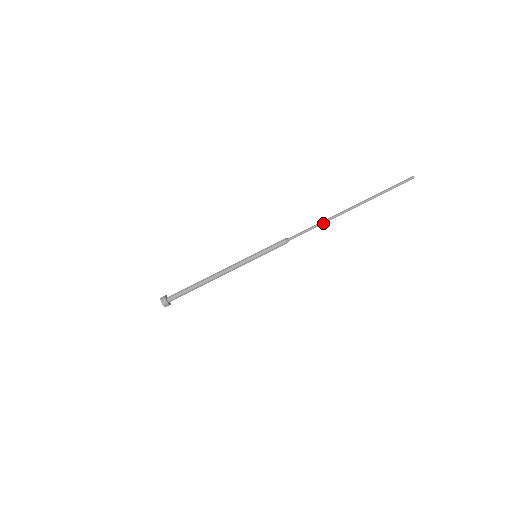
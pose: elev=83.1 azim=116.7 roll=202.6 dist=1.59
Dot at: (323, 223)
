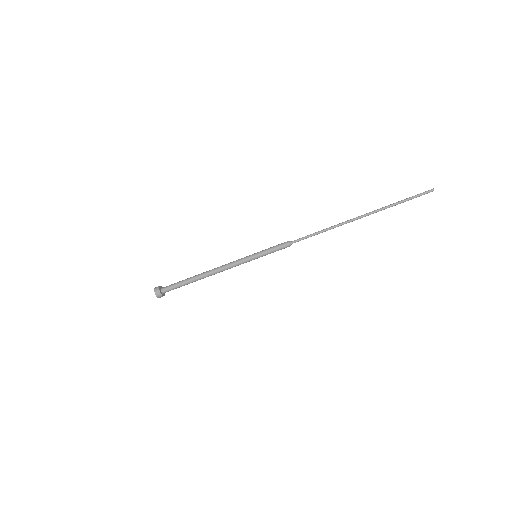
Dot at: (330, 229)
